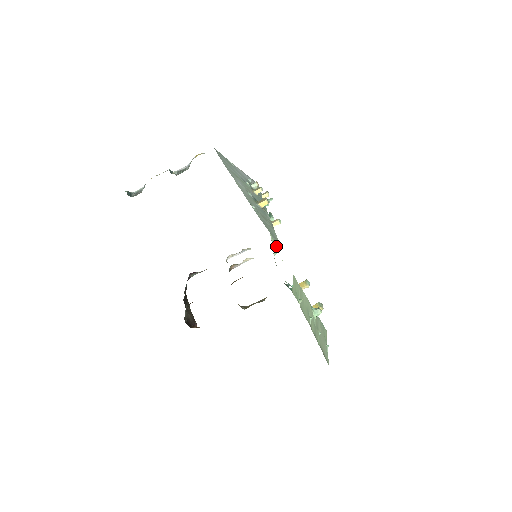
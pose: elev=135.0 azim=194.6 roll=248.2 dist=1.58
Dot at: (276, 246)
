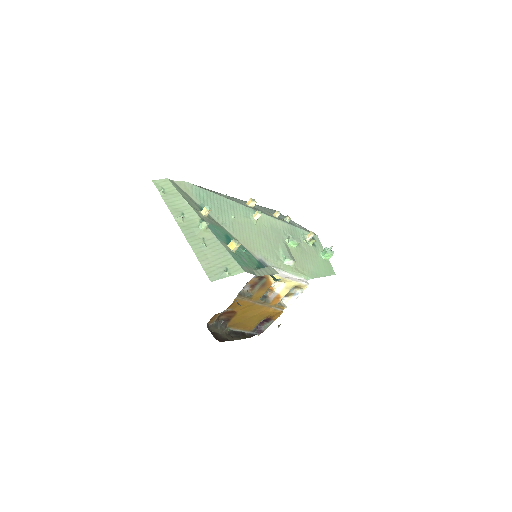
Dot at: (232, 216)
